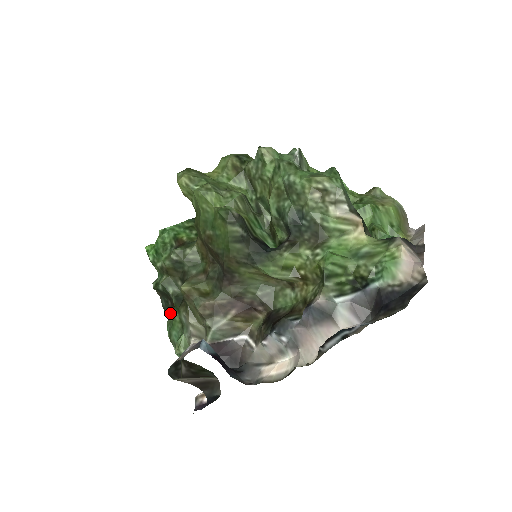
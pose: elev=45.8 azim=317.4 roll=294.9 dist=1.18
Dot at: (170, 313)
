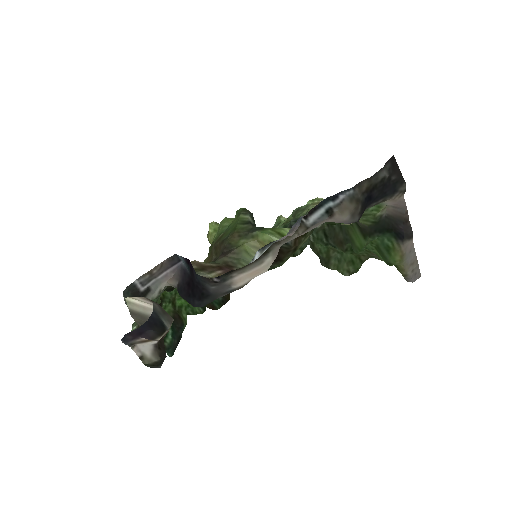
Dot at: occluded
